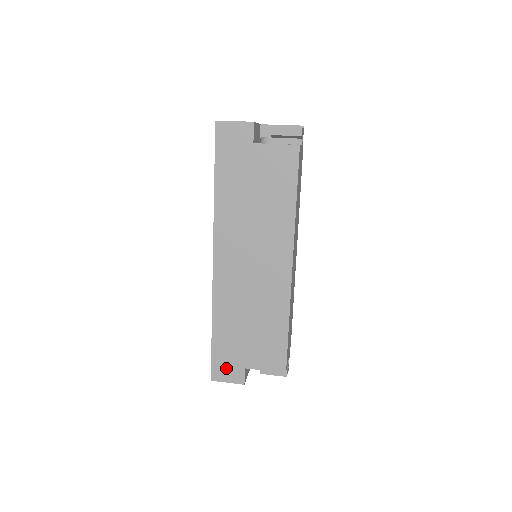
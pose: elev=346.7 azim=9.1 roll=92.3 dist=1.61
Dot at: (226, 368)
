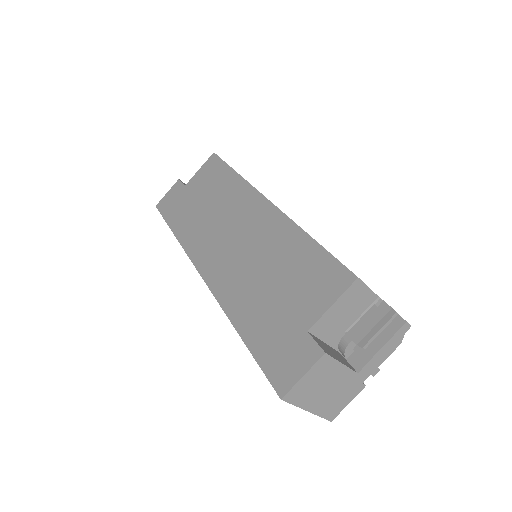
Dot at: (286, 359)
